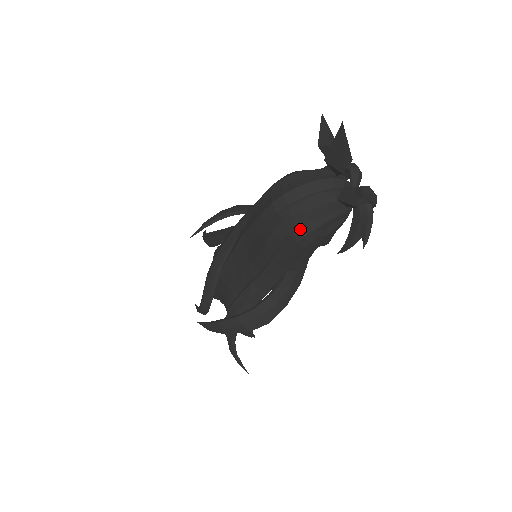
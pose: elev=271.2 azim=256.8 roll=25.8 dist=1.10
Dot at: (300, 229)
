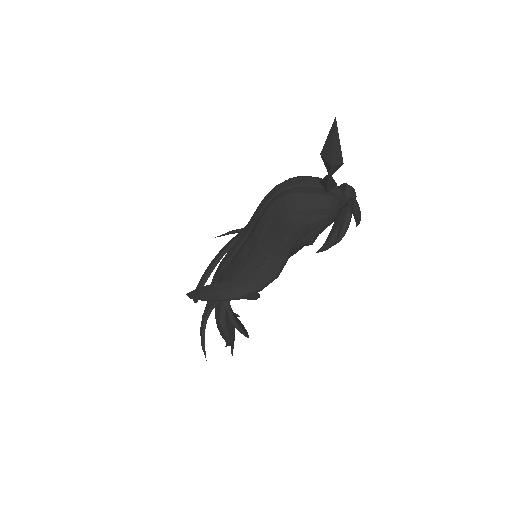
Dot at: (287, 207)
